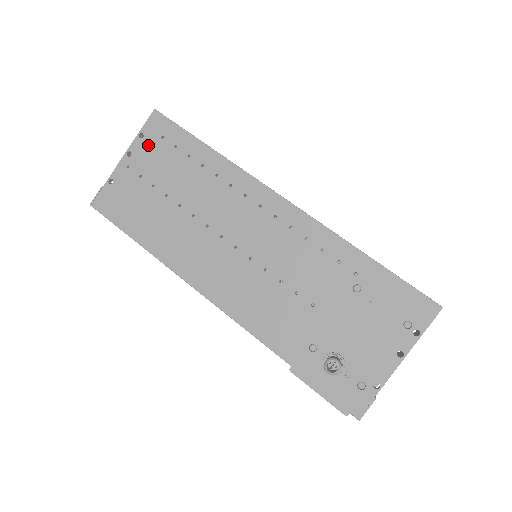
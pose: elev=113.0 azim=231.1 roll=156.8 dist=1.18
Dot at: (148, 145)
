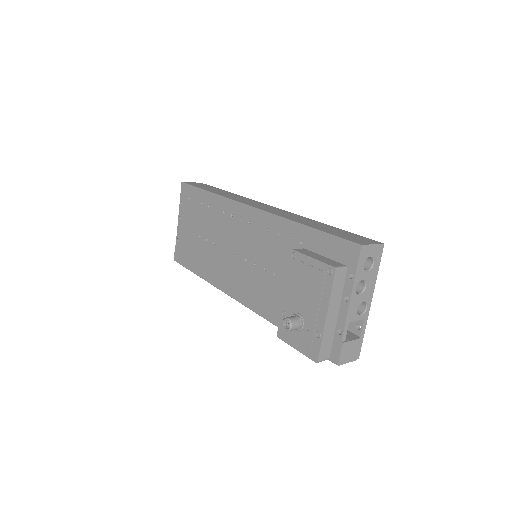
Dot at: (185, 207)
